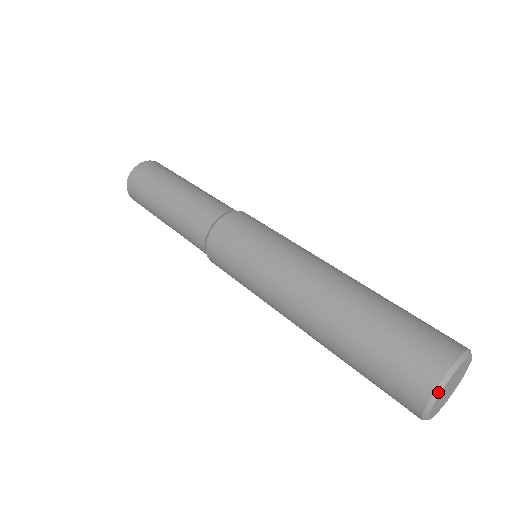
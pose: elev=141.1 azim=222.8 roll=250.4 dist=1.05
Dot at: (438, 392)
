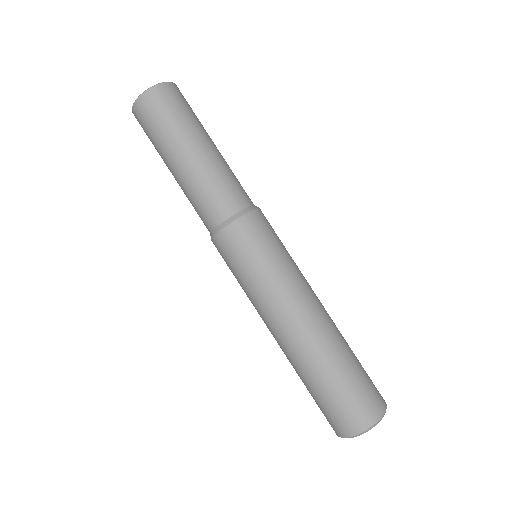
Dot at: occluded
